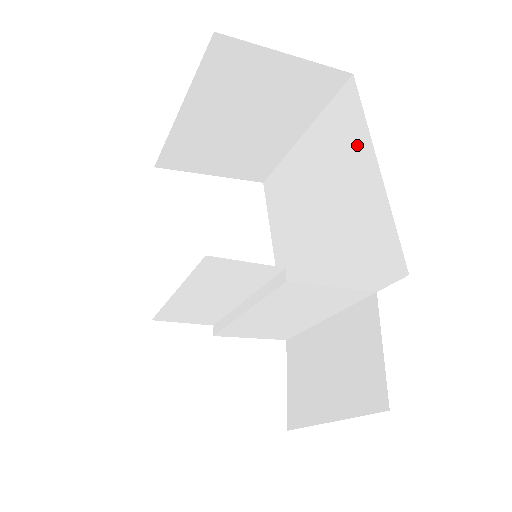
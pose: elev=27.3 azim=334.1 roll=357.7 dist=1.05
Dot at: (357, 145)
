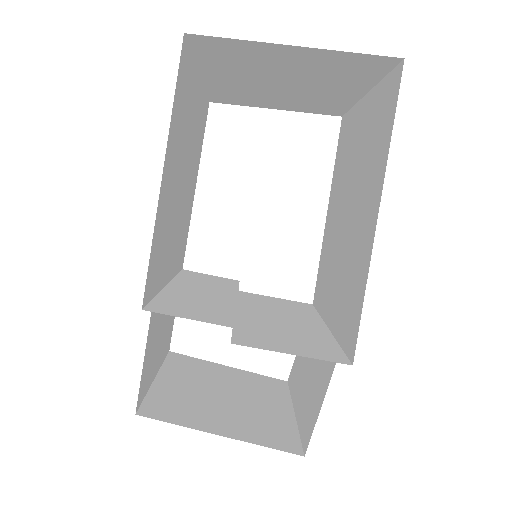
Dot at: (378, 171)
